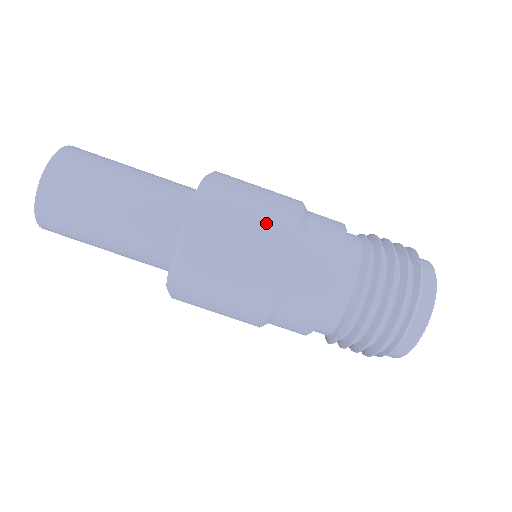
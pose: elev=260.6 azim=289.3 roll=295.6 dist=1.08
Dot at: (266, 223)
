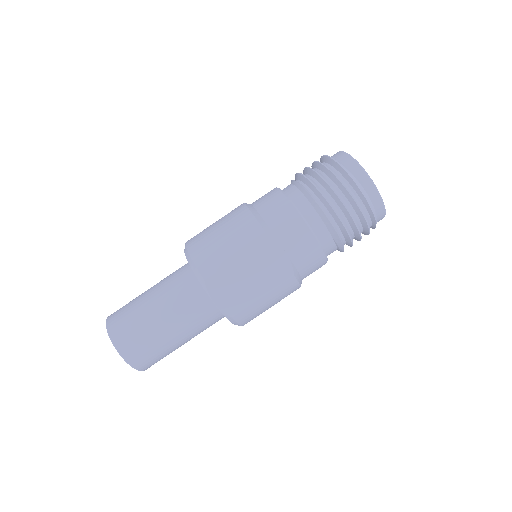
Dot at: (255, 261)
